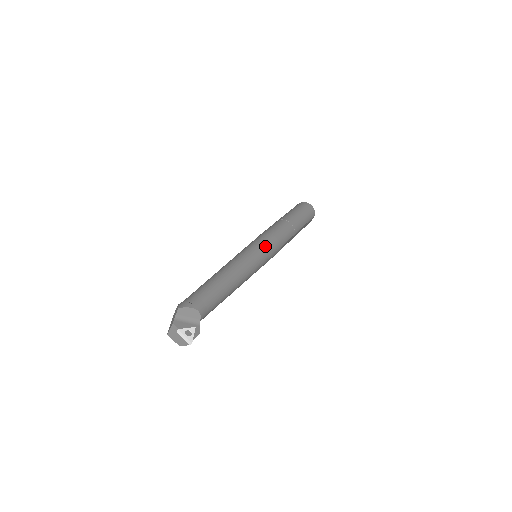
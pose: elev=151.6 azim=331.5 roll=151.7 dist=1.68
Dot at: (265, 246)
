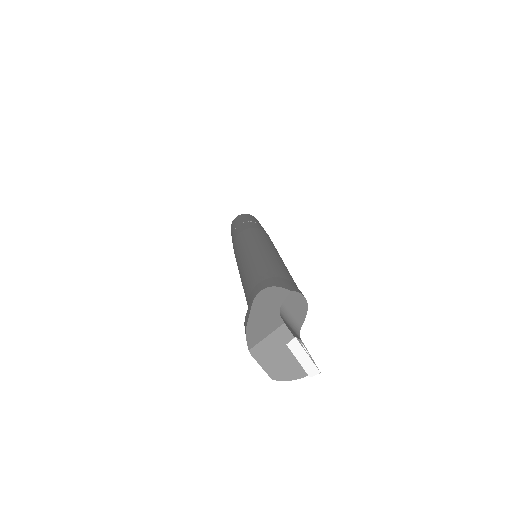
Dot at: occluded
